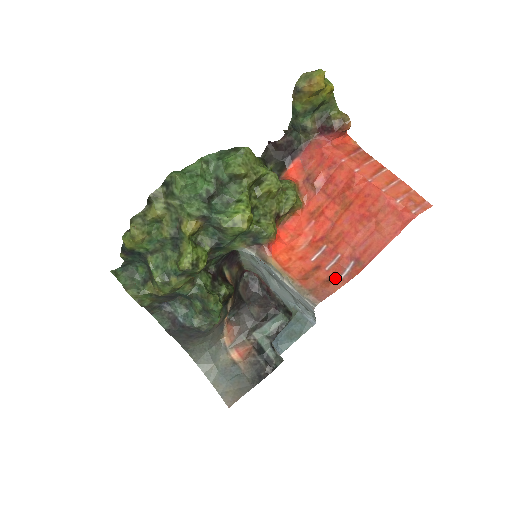
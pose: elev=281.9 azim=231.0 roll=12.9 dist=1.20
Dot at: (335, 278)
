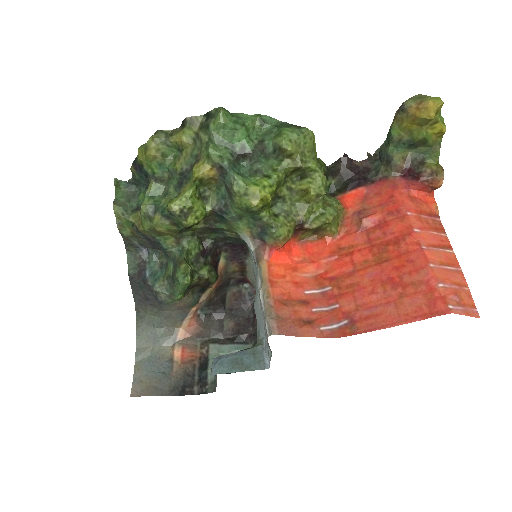
Dot at: (315, 324)
